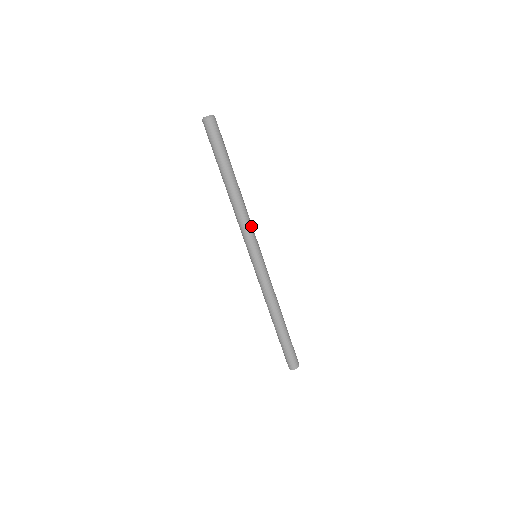
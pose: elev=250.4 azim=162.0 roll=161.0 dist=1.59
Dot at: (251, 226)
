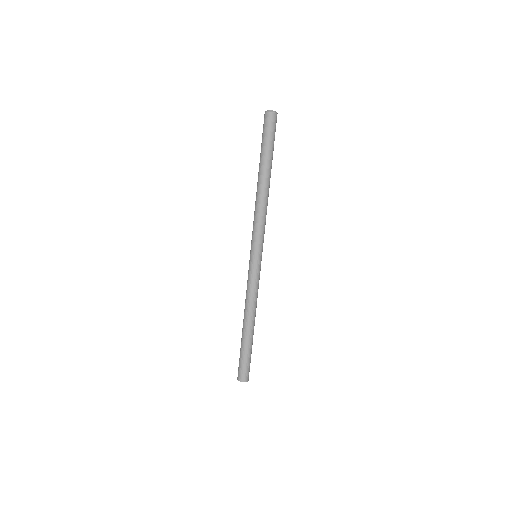
Dot at: occluded
